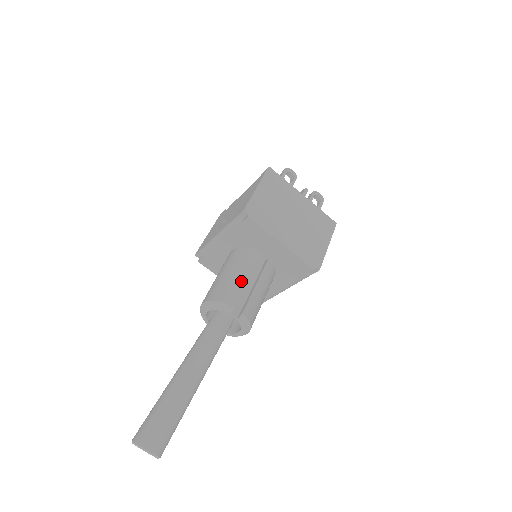
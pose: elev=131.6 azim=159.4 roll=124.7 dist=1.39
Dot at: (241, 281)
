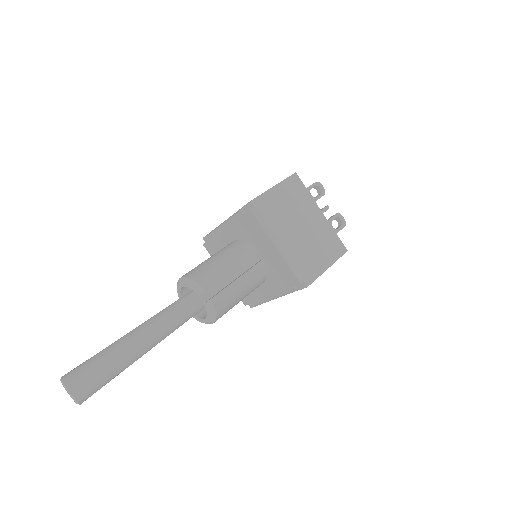
Dot at: (223, 269)
